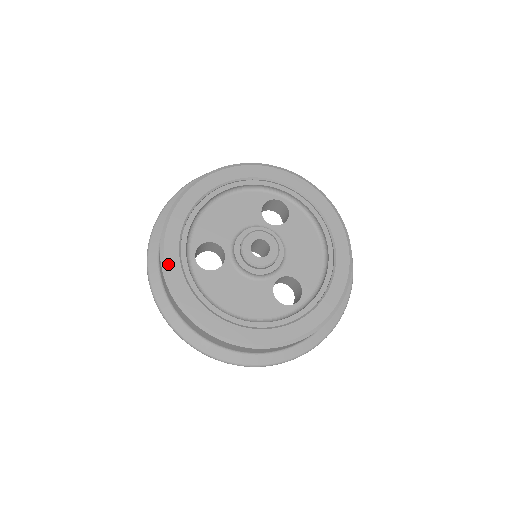
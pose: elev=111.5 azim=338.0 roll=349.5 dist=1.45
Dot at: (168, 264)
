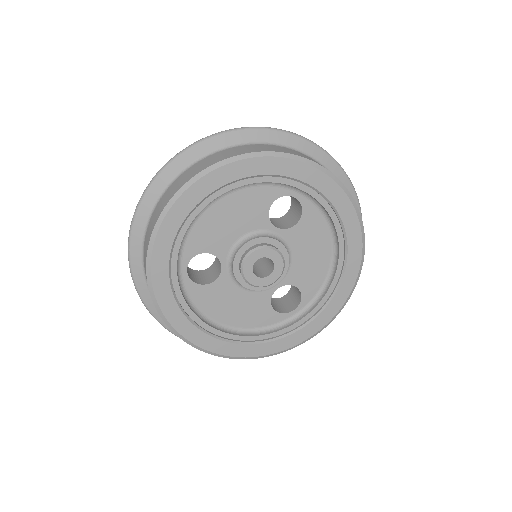
Dot at: (157, 289)
